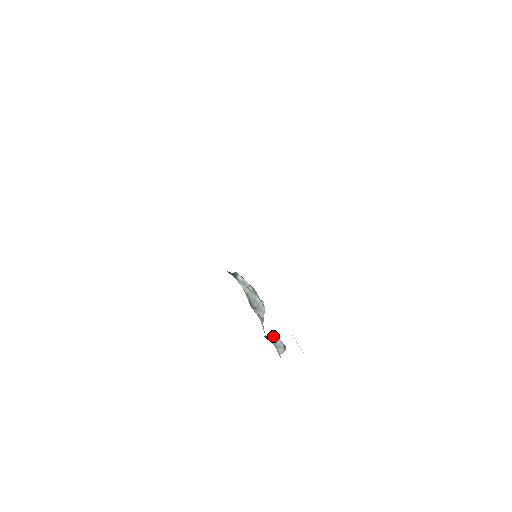
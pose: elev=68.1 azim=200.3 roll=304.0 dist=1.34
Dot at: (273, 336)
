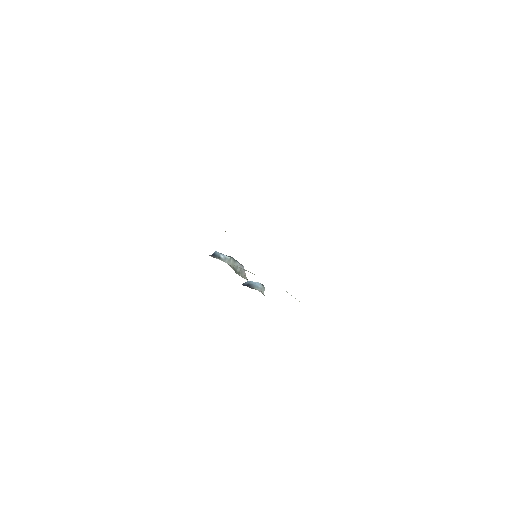
Dot at: (253, 282)
